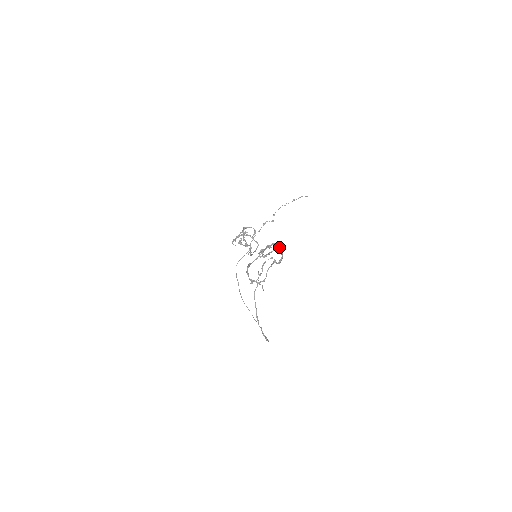
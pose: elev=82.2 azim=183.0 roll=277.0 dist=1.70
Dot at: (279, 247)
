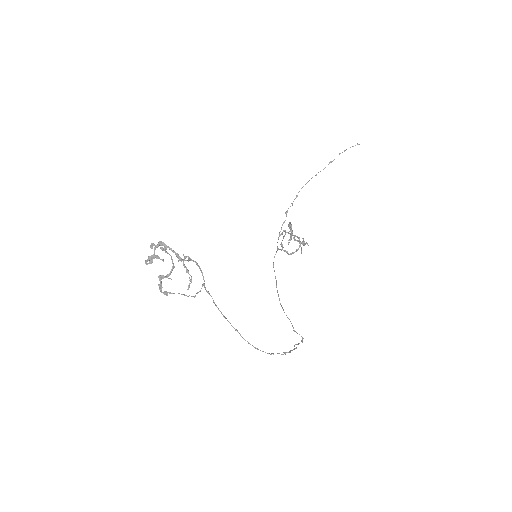
Dot at: (160, 244)
